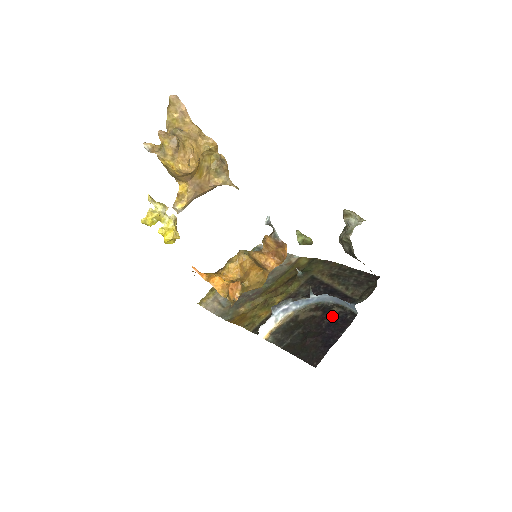
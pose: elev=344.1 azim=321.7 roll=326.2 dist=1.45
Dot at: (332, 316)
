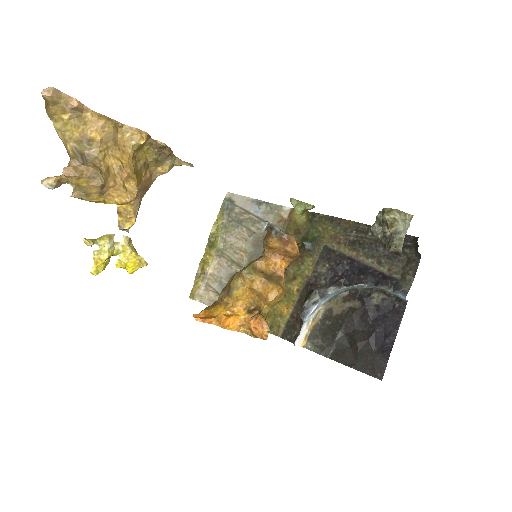
Dot at: (375, 307)
